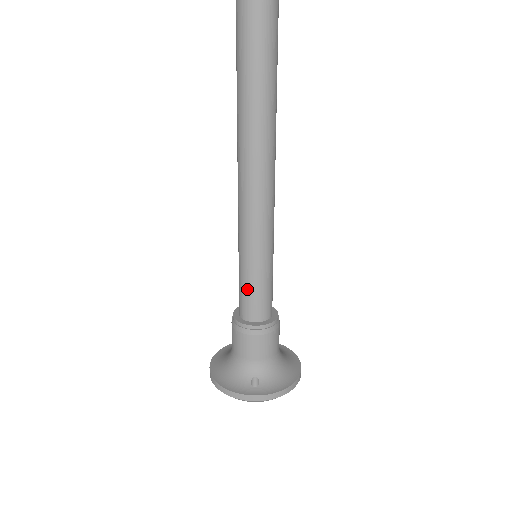
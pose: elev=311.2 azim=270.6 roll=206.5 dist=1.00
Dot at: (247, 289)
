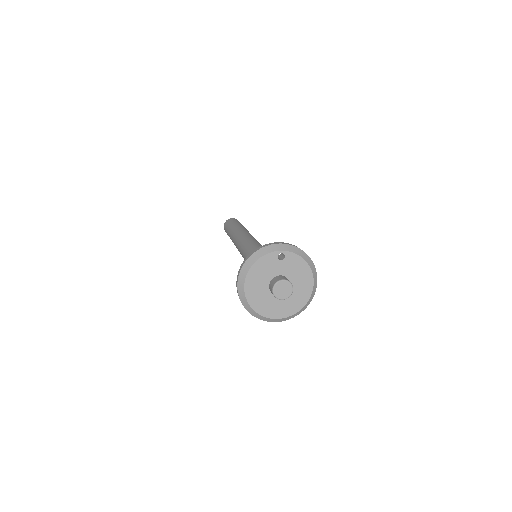
Dot at: occluded
